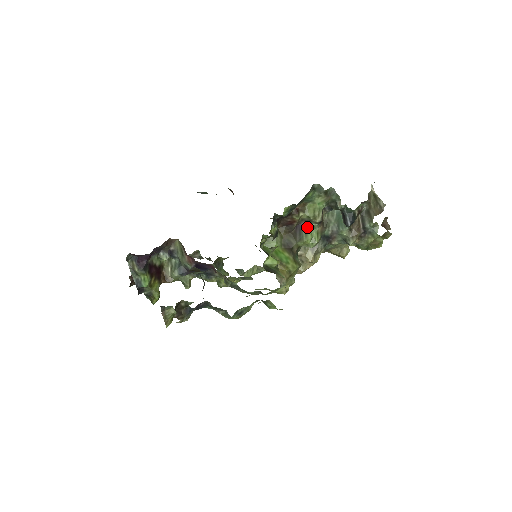
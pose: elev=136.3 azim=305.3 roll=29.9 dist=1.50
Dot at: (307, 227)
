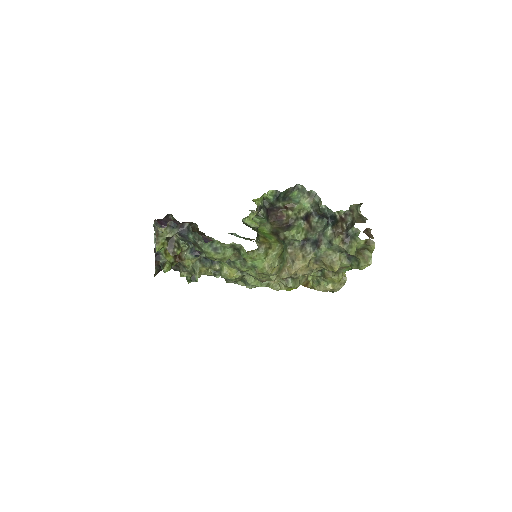
Dot at: (295, 225)
